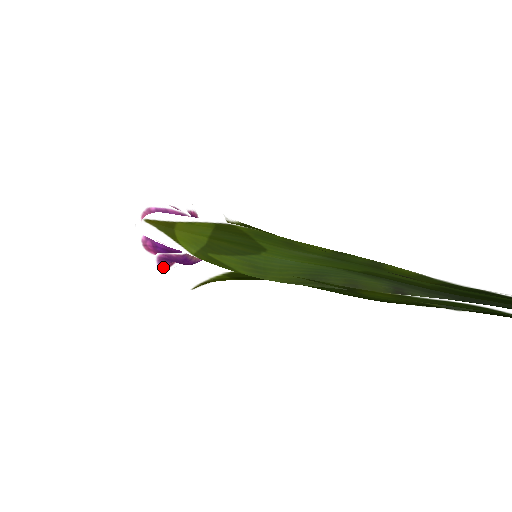
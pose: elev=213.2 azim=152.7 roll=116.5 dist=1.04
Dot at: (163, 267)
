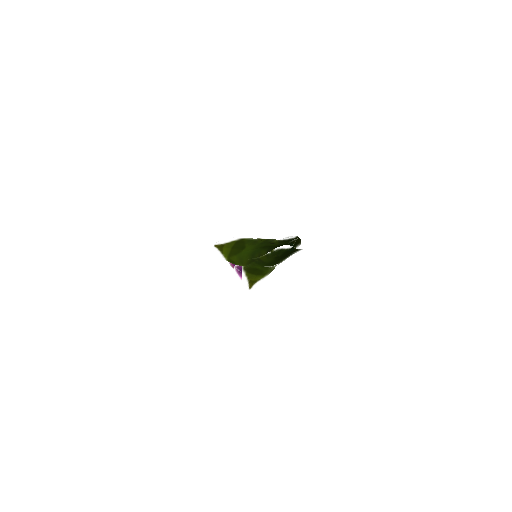
Dot at: occluded
